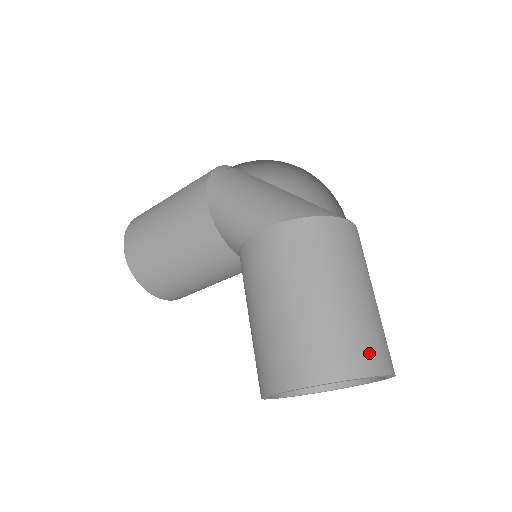
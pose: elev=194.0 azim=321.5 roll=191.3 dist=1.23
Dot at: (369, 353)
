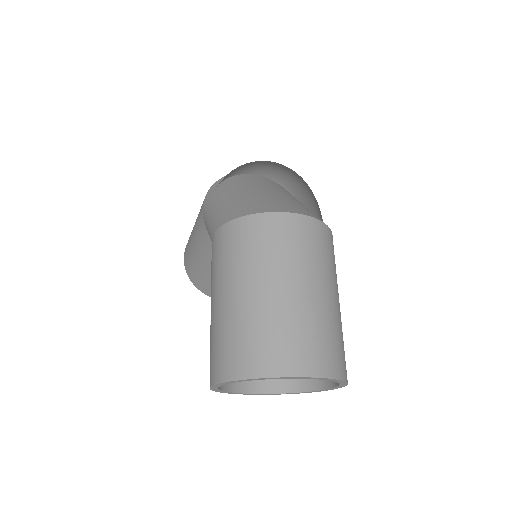
Dot at: (276, 353)
